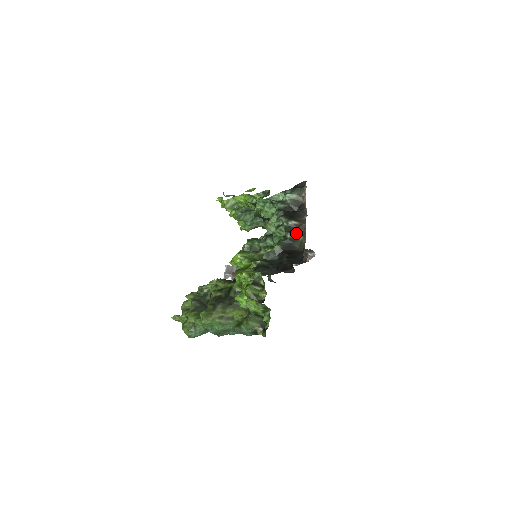
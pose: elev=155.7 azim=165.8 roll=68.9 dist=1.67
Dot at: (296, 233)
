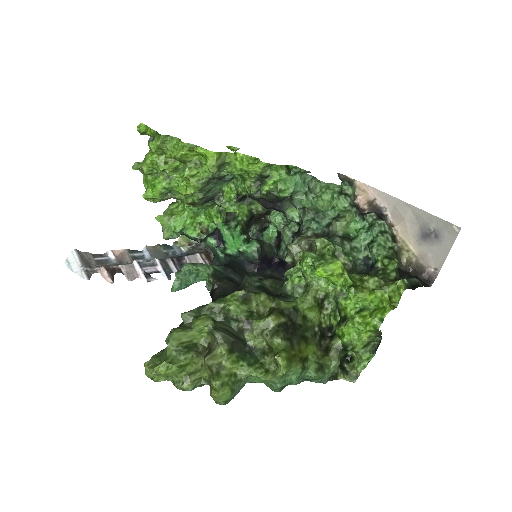
Dot at: occluded
